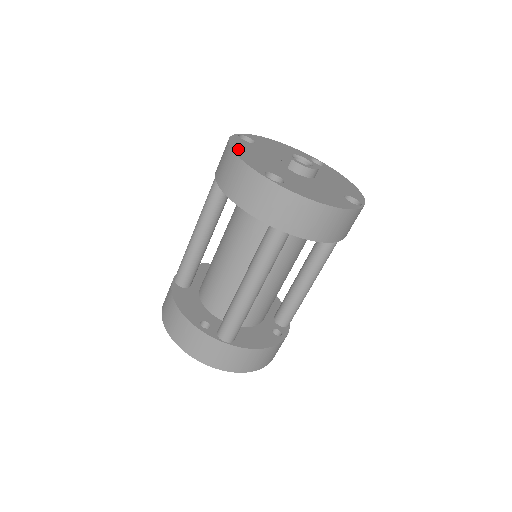
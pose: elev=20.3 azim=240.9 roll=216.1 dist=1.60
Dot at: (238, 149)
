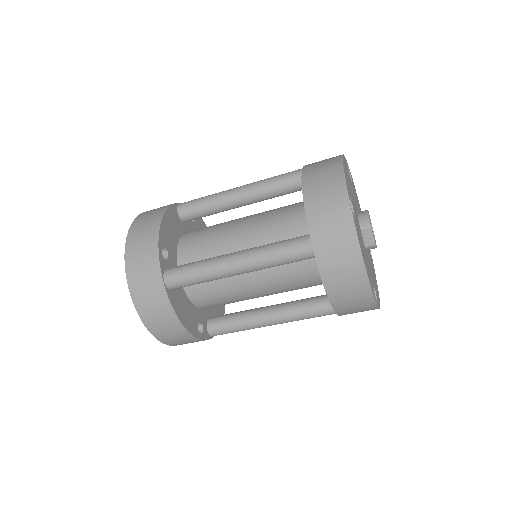
Dot at: (365, 263)
